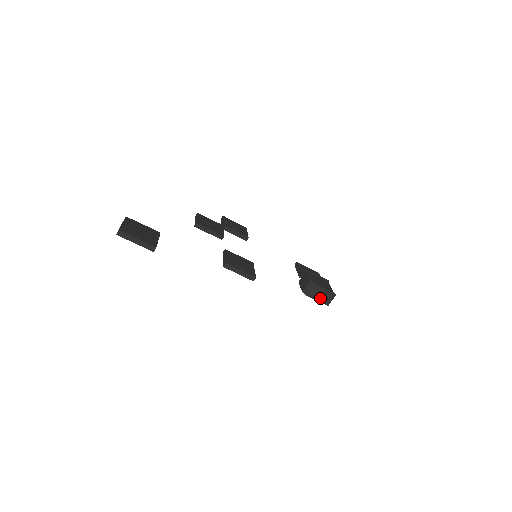
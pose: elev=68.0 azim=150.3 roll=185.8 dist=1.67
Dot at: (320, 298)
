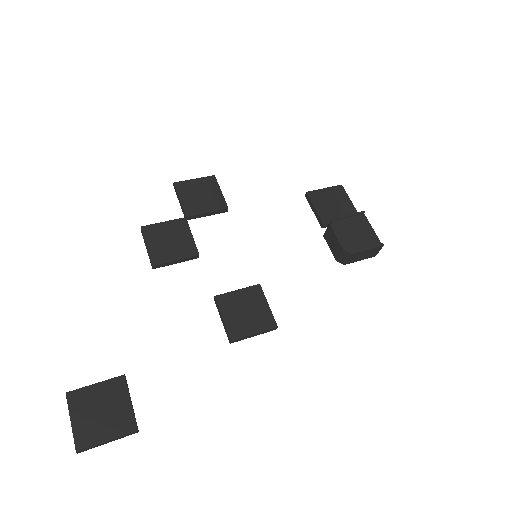
Dot at: (363, 257)
